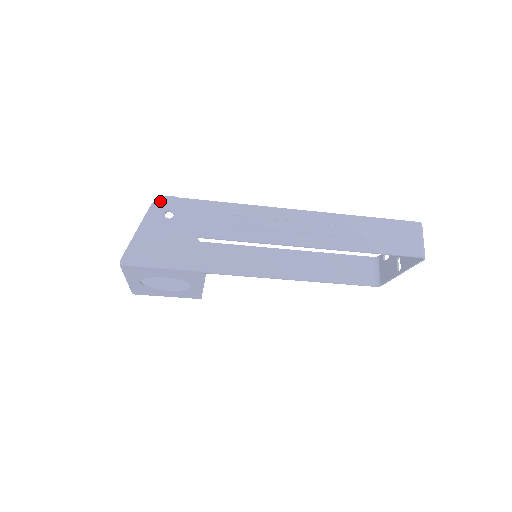
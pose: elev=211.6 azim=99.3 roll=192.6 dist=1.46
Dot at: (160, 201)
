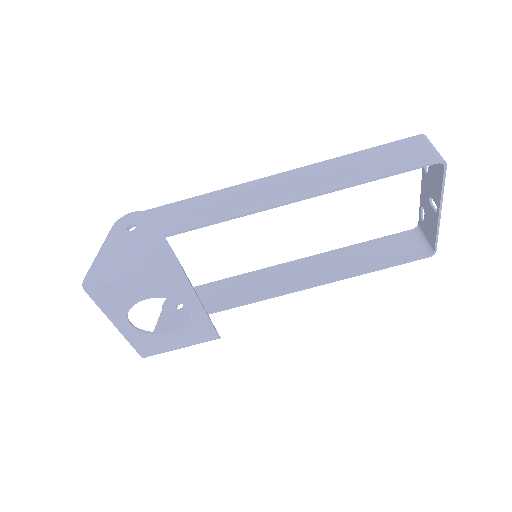
Dot at: (121, 220)
